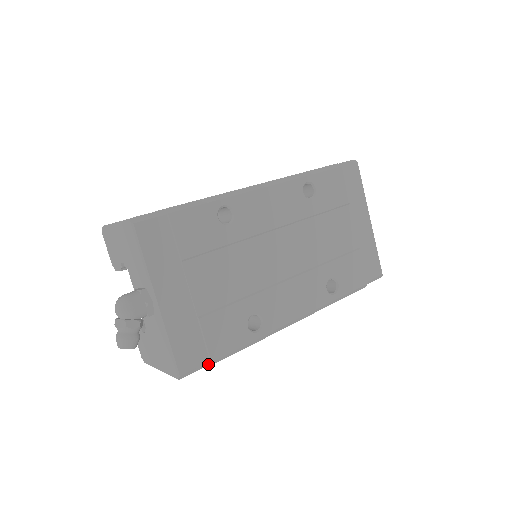
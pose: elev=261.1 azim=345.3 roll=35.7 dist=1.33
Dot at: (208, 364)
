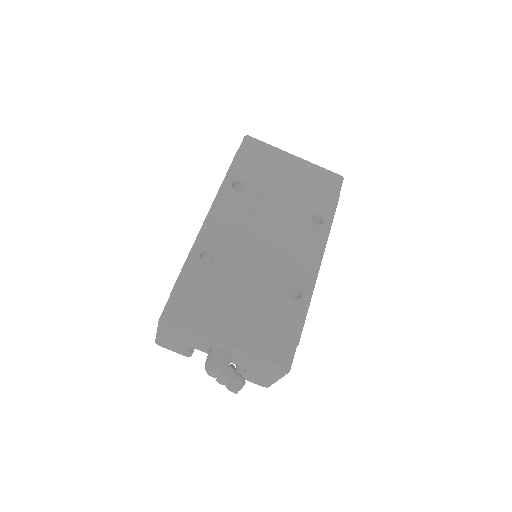
Dot at: (296, 345)
